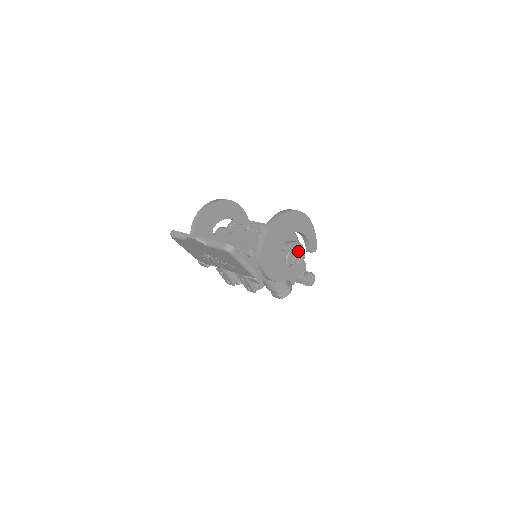
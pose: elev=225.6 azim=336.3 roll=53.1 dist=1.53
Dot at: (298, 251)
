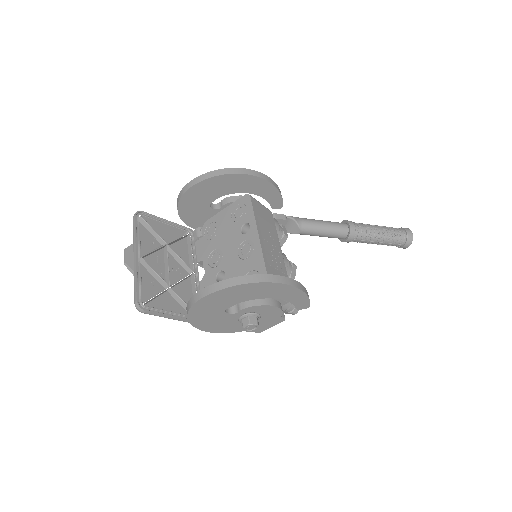
Dot at: (267, 311)
